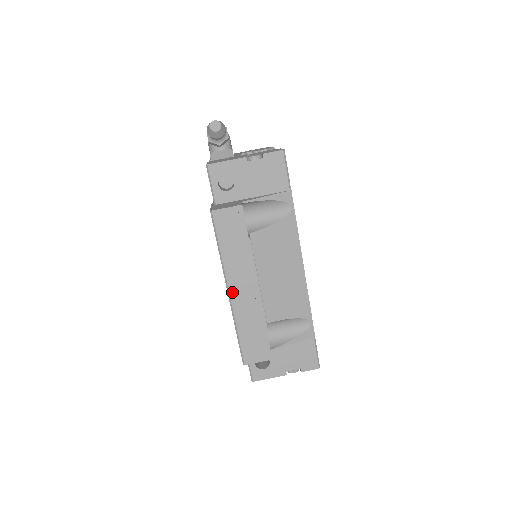
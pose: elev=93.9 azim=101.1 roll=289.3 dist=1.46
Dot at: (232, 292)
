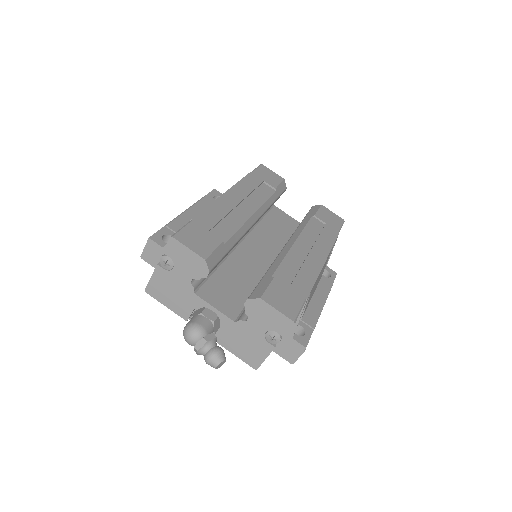
Dot at: occluded
